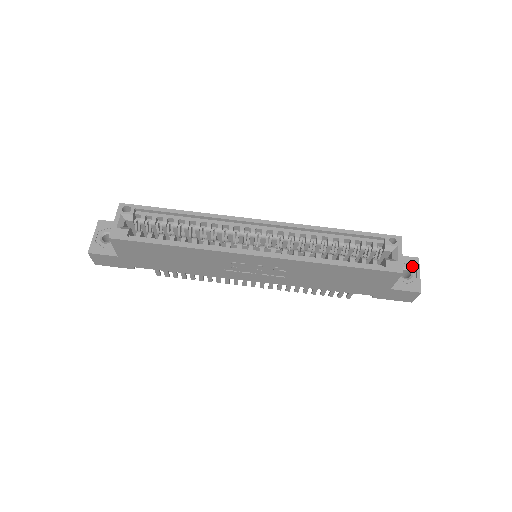
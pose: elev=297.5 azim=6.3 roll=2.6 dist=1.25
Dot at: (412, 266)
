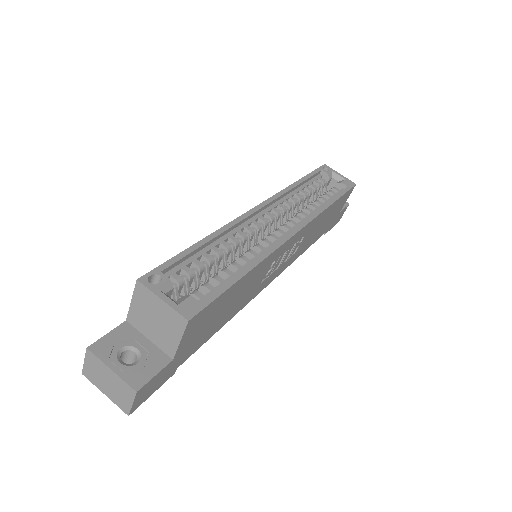
Dot at: occluded
